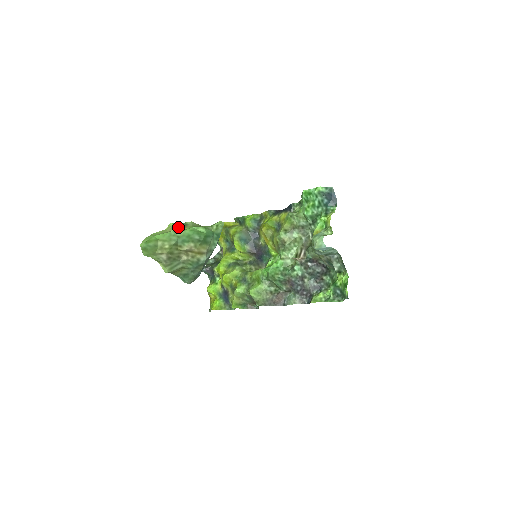
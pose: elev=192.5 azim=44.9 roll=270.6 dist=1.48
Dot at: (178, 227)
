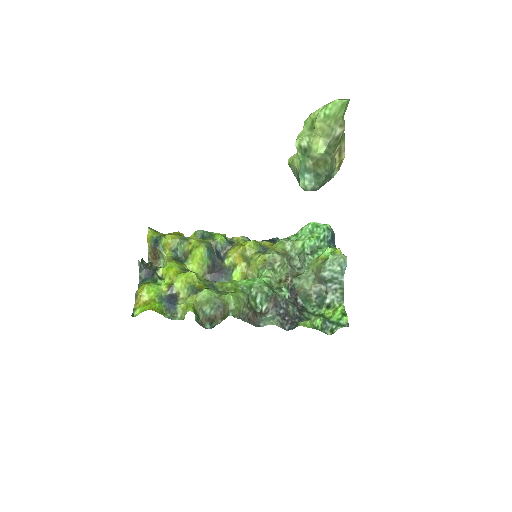
Dot at: occluded
